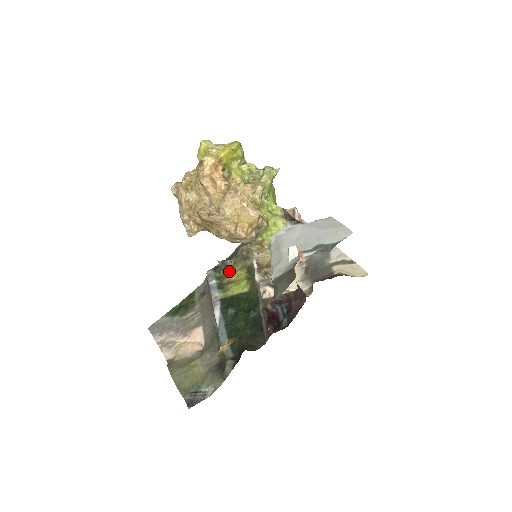
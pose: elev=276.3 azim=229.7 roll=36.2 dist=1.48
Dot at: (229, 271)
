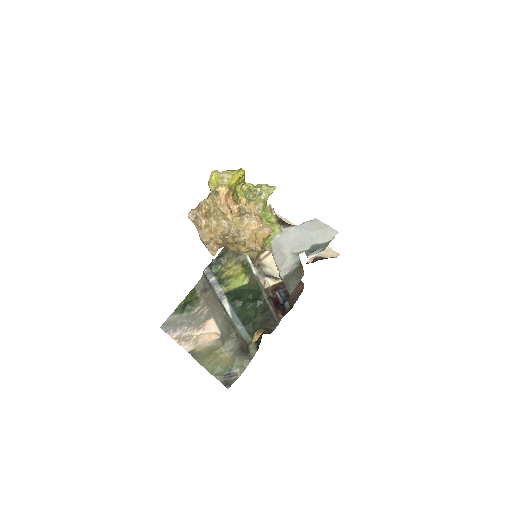
Dot at: (224, 267)
